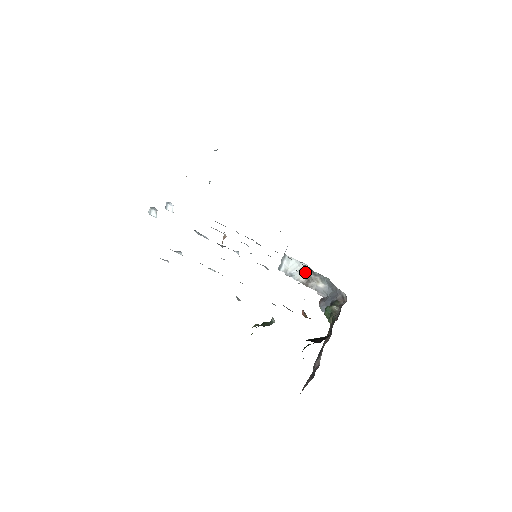
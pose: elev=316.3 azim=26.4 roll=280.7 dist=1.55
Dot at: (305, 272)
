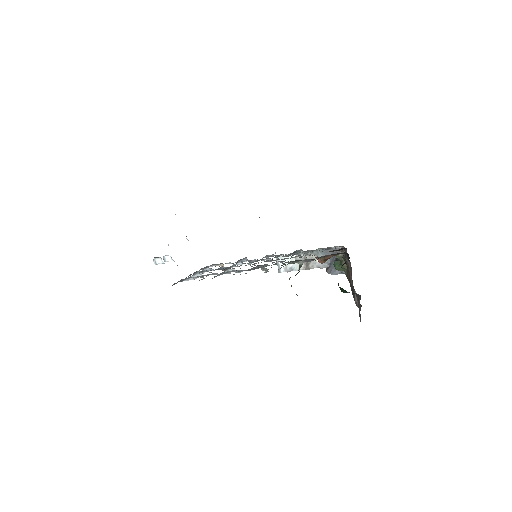
Dot at: (300, 258)
